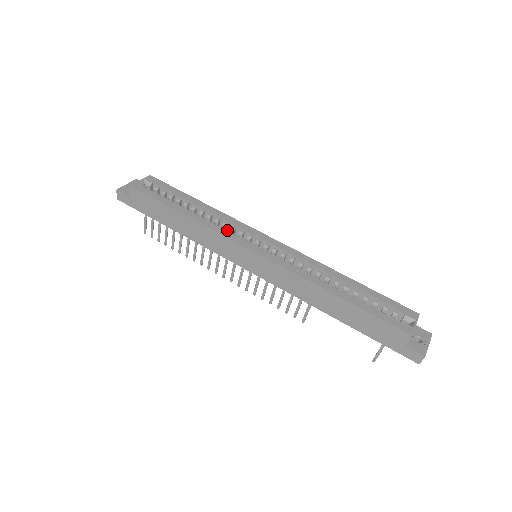
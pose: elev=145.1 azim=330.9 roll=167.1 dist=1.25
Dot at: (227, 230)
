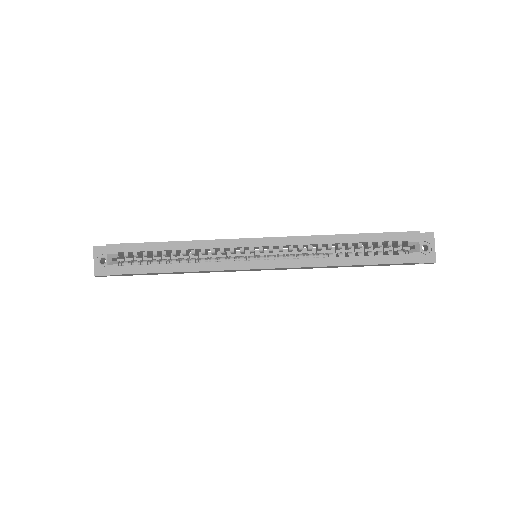
Dot at: (215, 250)
